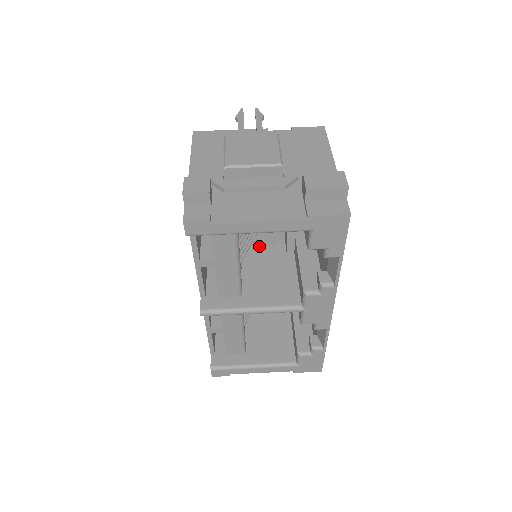
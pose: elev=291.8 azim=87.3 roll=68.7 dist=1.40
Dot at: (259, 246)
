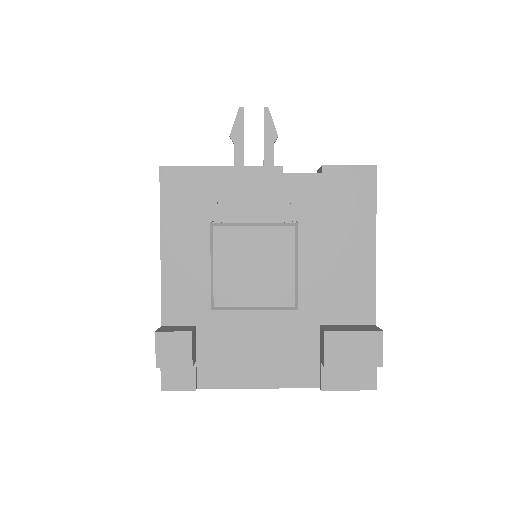
Dot at: occluded
